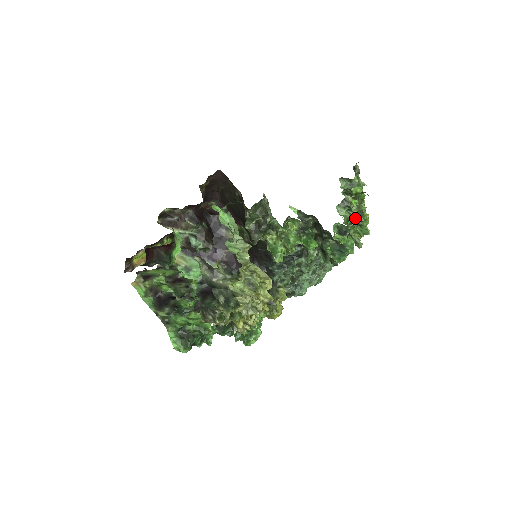
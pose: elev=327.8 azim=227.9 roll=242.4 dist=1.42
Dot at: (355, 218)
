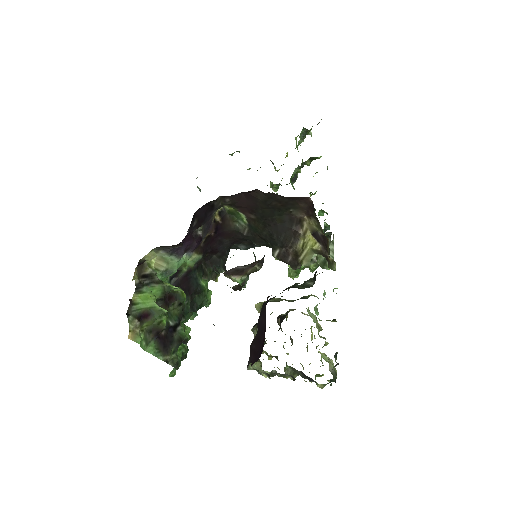
Dot at: occluded
